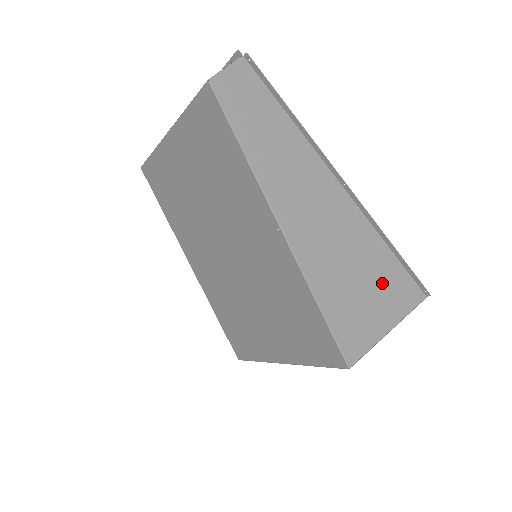
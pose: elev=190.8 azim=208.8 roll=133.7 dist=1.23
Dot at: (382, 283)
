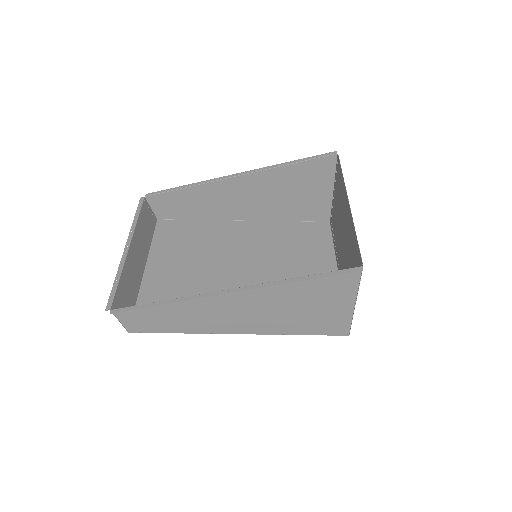
Dot at: (320, 294)
